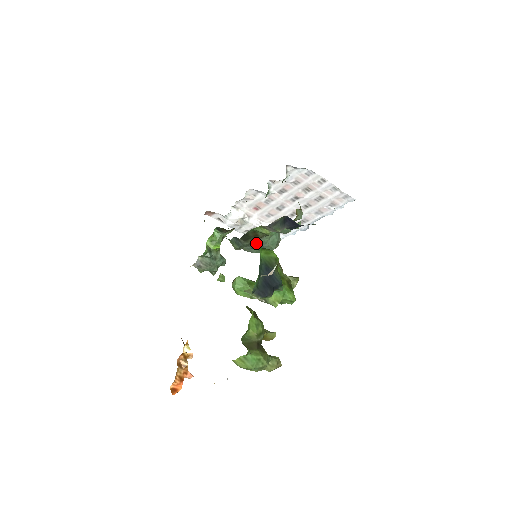
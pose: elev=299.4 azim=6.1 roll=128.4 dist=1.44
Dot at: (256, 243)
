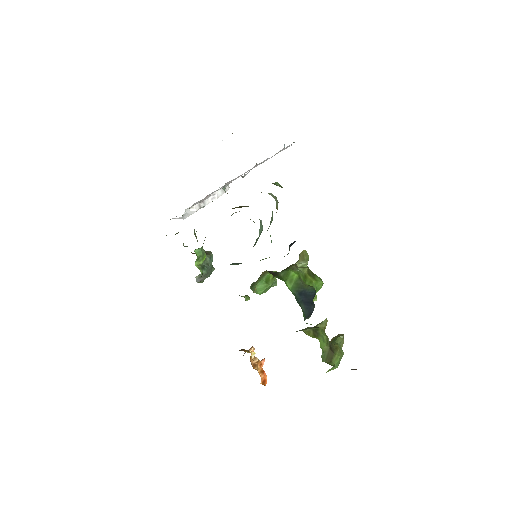
Dot at: occluded
